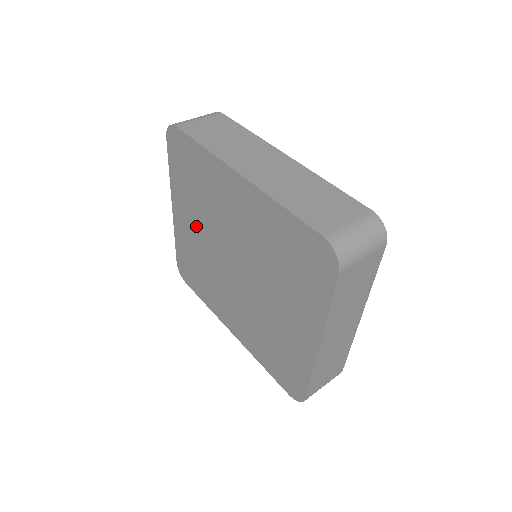
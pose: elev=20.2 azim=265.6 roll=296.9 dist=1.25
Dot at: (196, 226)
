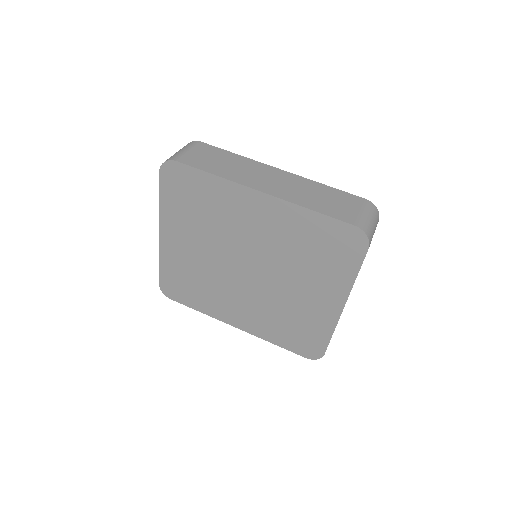
Dot at: (195, 244)
